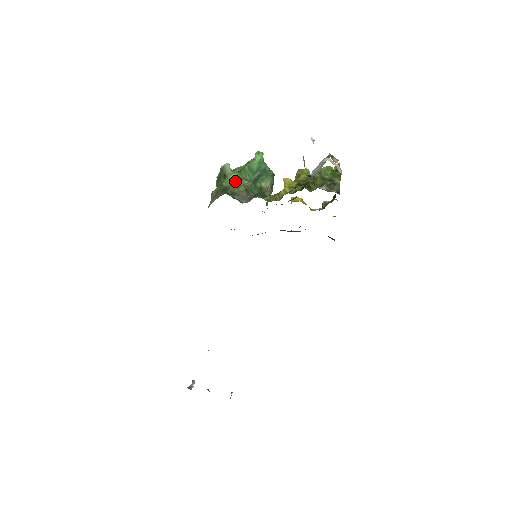
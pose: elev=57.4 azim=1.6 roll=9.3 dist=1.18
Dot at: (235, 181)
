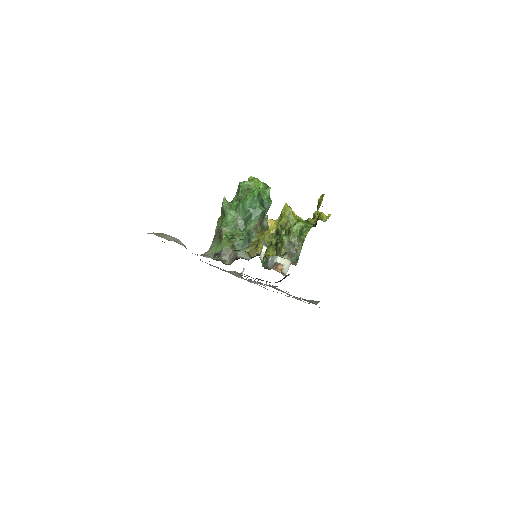
Dot at: (231, 220)
